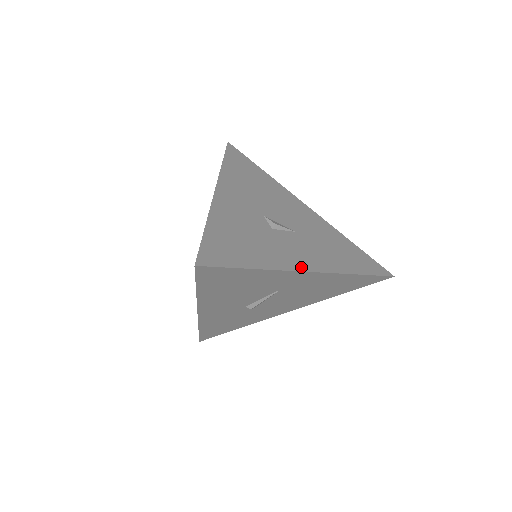
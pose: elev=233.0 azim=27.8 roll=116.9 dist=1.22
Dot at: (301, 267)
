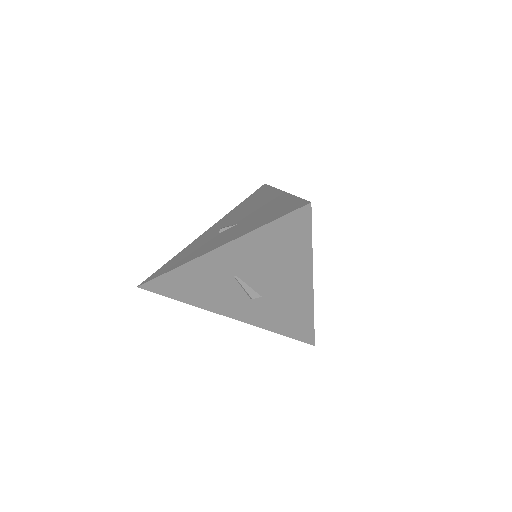
Dot at: (207, 251)
